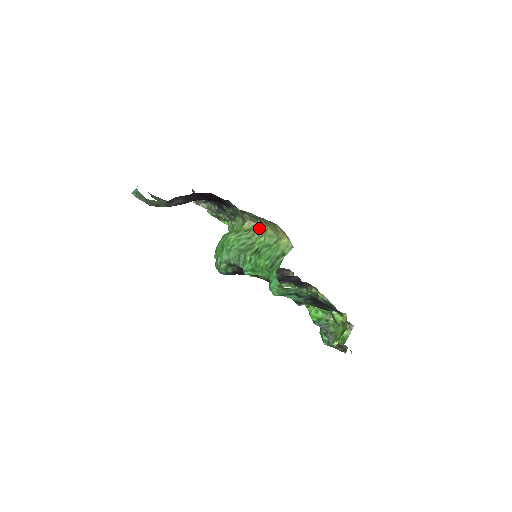
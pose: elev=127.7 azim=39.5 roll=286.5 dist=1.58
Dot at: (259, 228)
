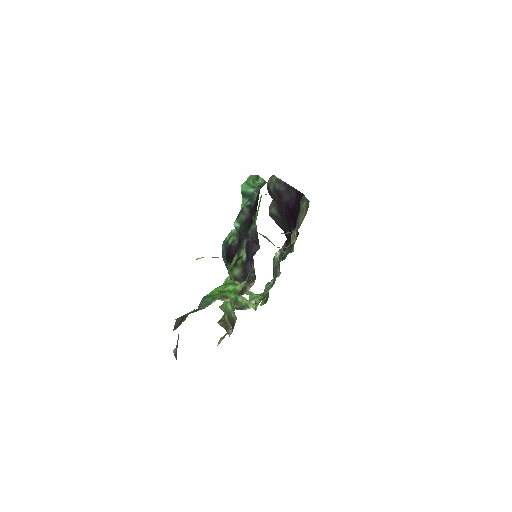
Dot at: (288, 246)
